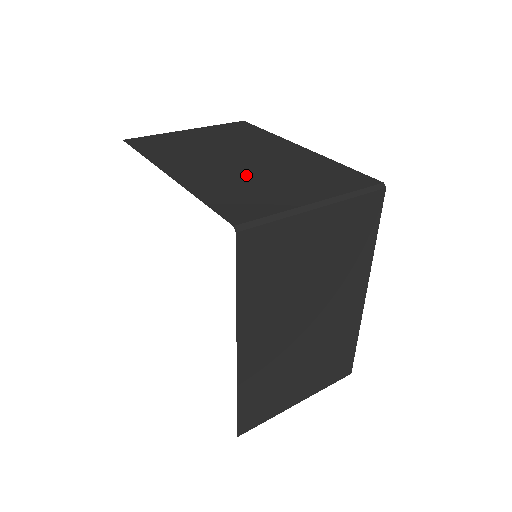
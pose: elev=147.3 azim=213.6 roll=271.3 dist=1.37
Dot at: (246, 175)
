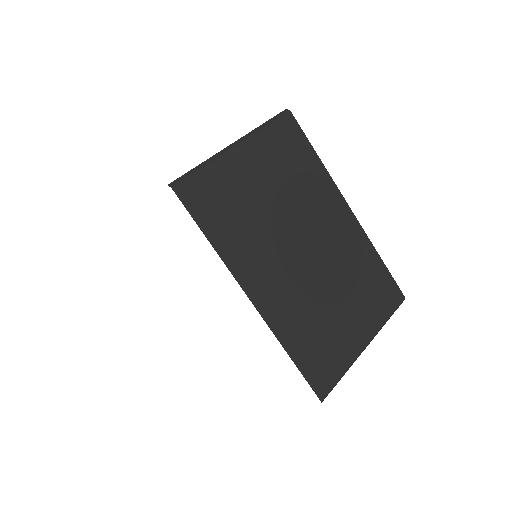
Dot at: occluded
